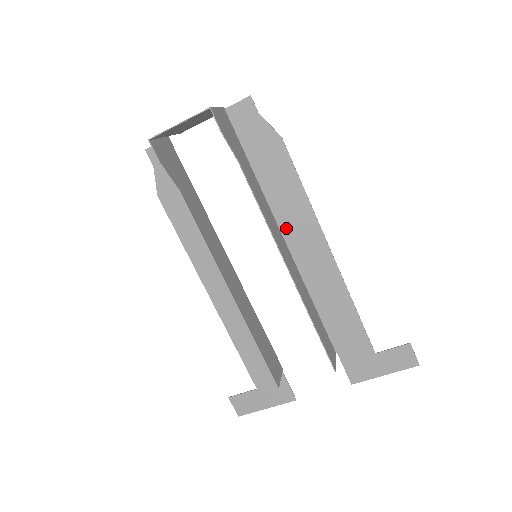
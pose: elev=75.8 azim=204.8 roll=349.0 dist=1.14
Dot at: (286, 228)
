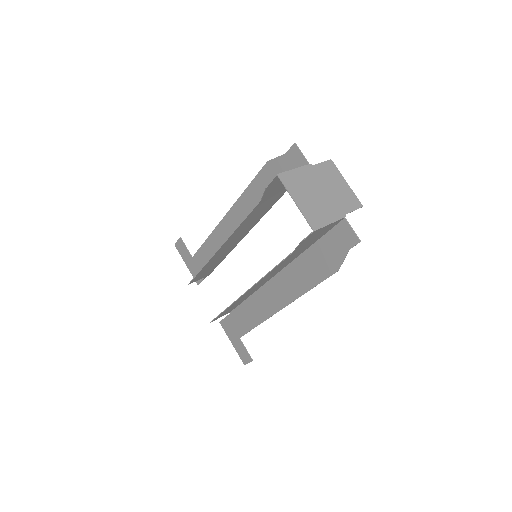
Dot at: (283, 276)
